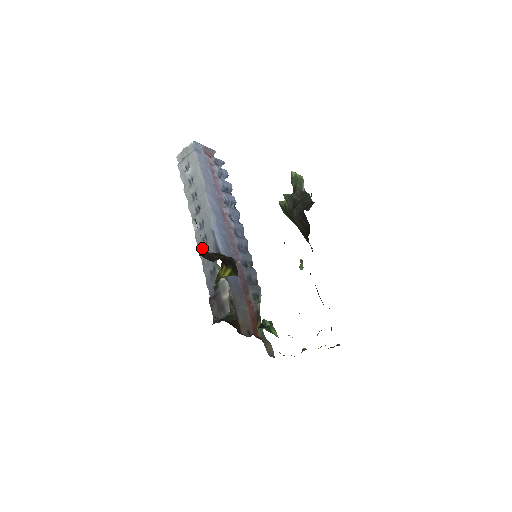
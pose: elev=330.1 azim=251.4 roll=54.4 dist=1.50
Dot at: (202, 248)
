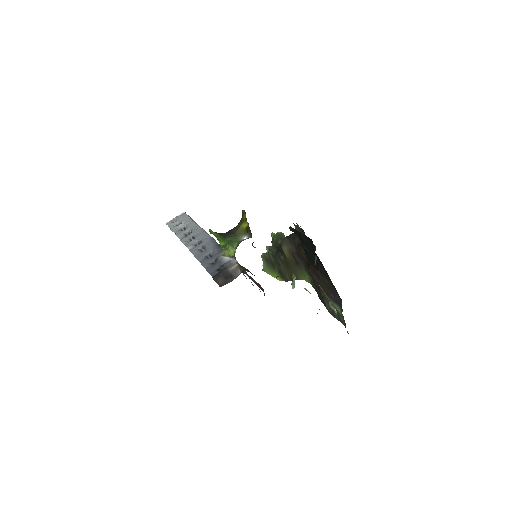
Dot at: (200, 254)
